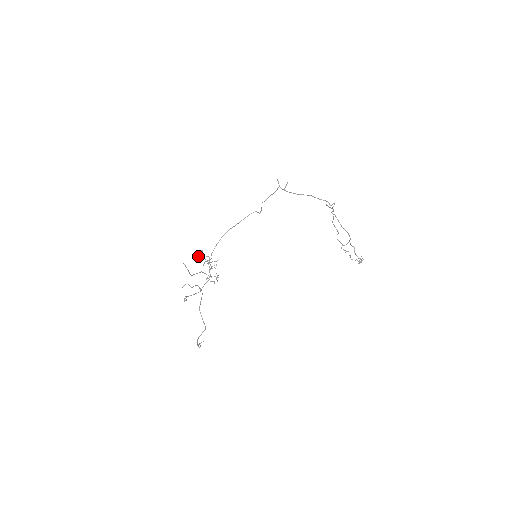
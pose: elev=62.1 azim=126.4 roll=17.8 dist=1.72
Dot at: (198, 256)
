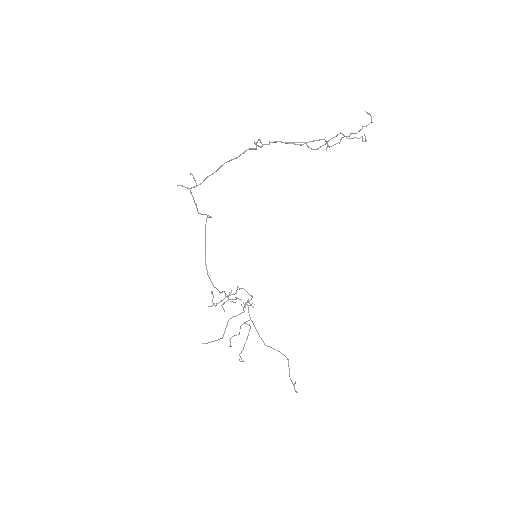
Dot at: (212, 305)
